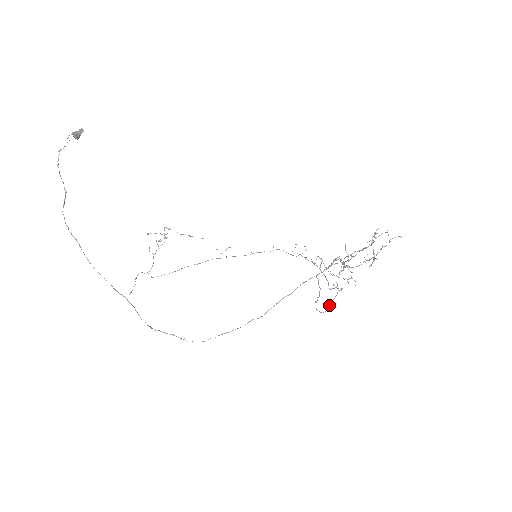
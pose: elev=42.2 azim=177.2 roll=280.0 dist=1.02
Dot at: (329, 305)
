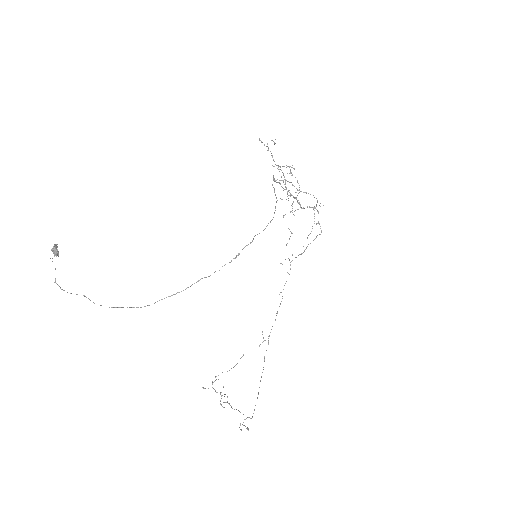
Dot at: occluded
